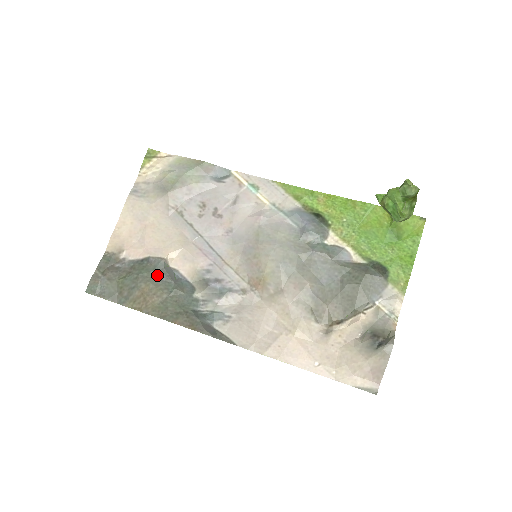
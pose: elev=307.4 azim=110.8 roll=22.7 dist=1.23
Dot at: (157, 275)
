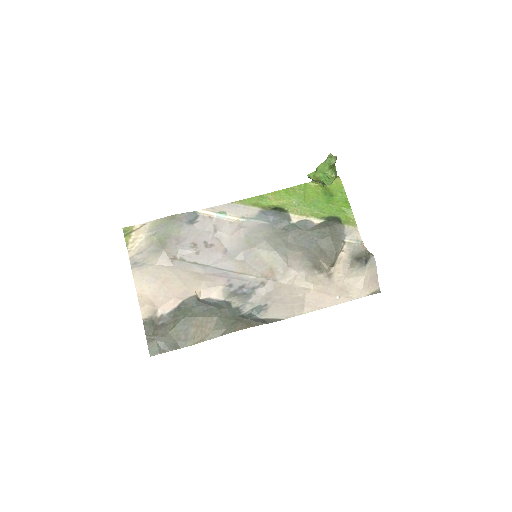
Dot at: (199, 309)
